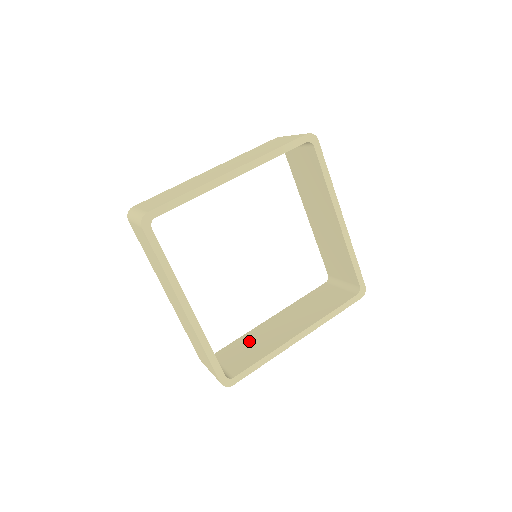
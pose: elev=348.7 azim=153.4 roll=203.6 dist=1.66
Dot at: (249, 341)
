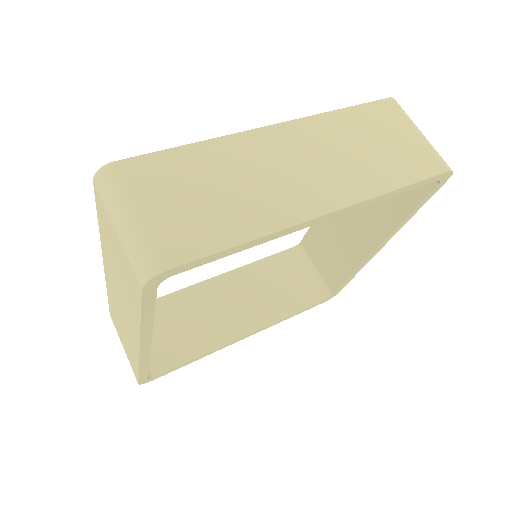
Dot at: (325, 236)
